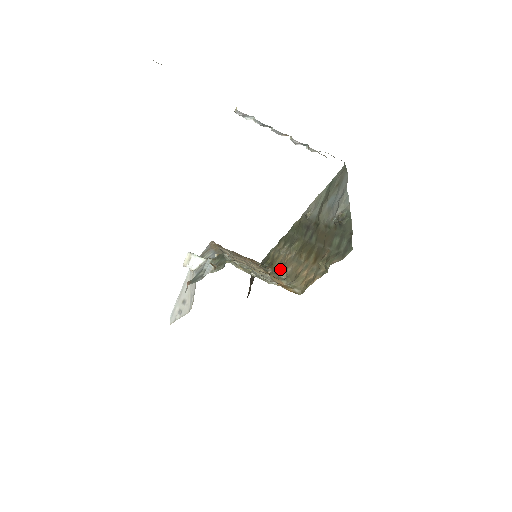
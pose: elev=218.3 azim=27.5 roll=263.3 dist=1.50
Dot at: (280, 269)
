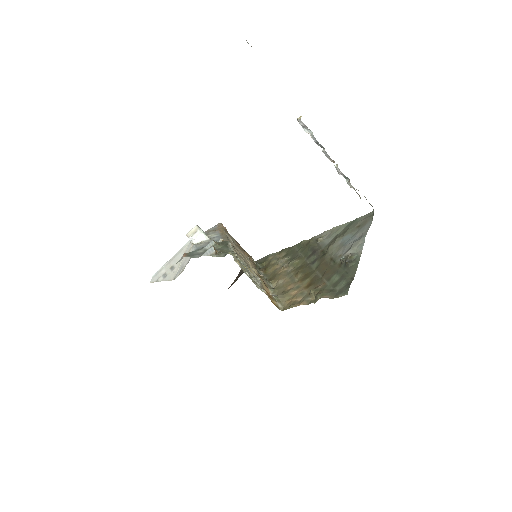
Dot at: (272, 277)
